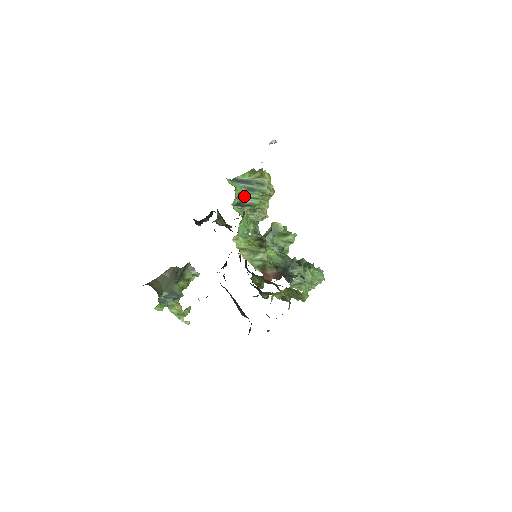
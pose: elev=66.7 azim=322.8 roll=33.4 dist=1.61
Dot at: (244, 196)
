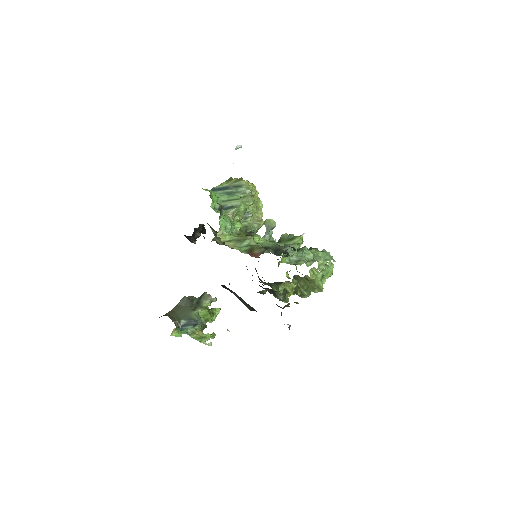
Dot at: (224, 200)
